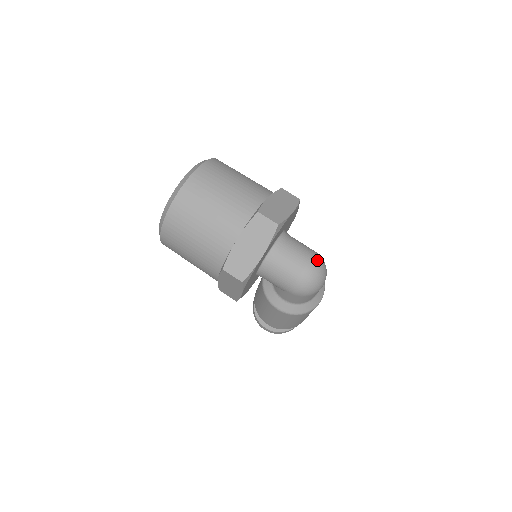
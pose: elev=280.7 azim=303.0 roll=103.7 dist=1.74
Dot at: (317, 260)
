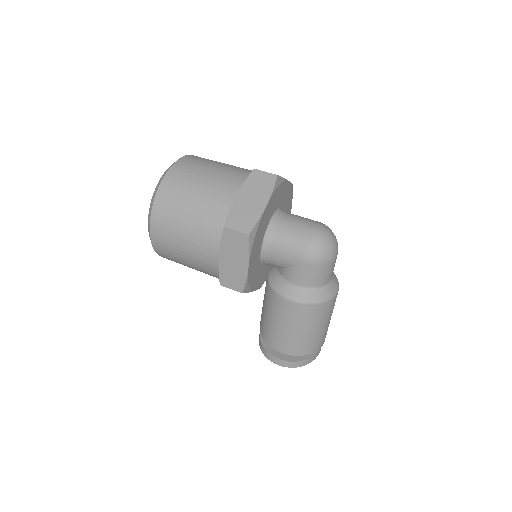
Dot at: (324, 225)
